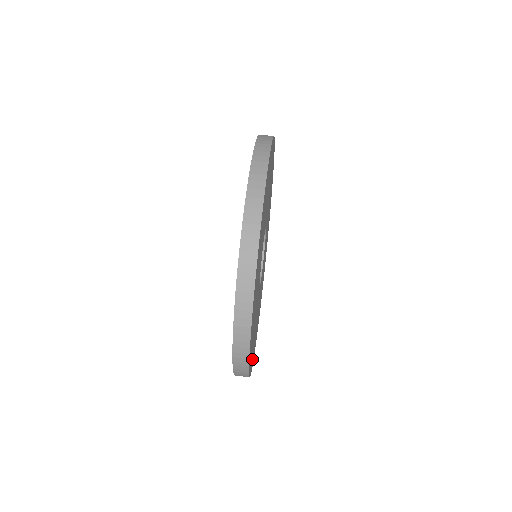
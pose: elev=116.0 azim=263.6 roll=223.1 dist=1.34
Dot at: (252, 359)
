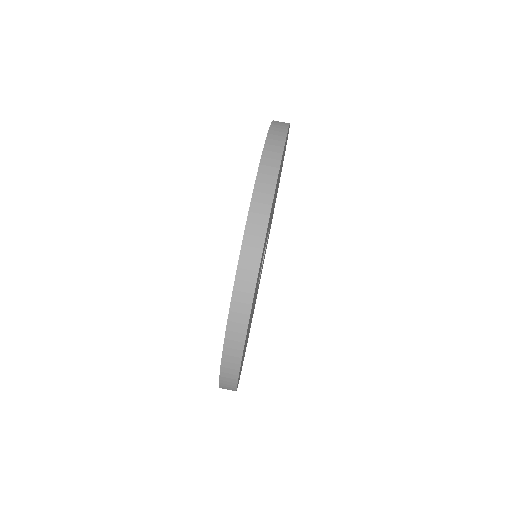
Dot at: occluded
